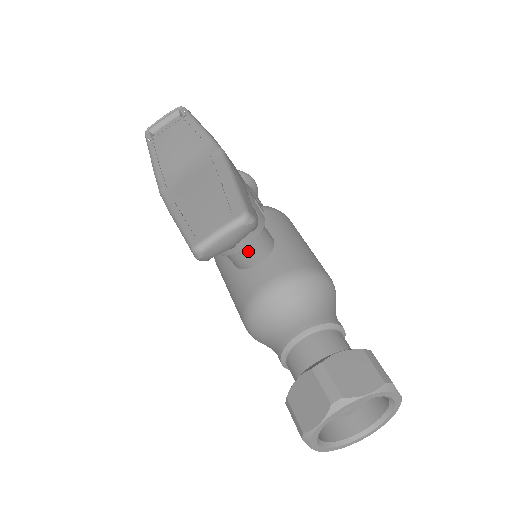
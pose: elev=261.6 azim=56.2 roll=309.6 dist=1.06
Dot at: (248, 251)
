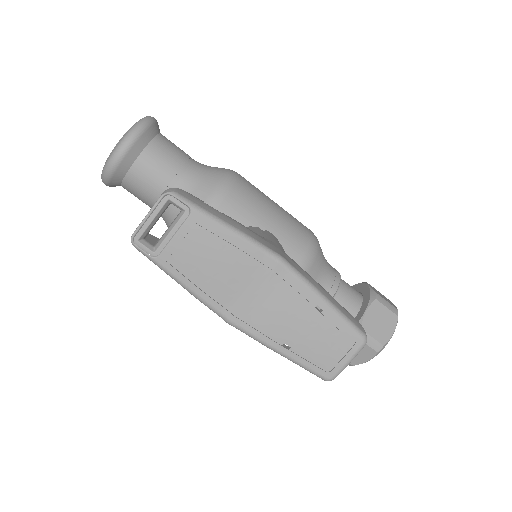
Dot at: occluded
